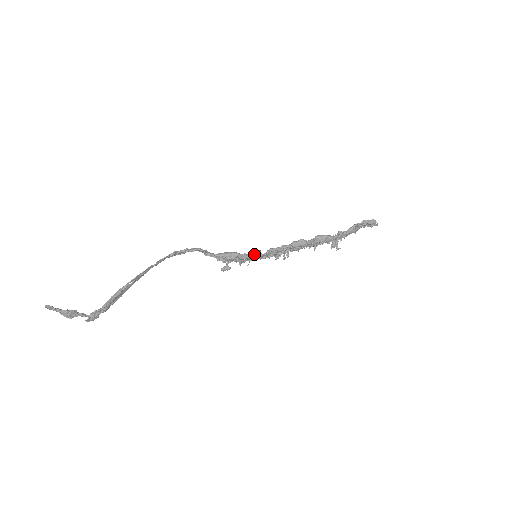
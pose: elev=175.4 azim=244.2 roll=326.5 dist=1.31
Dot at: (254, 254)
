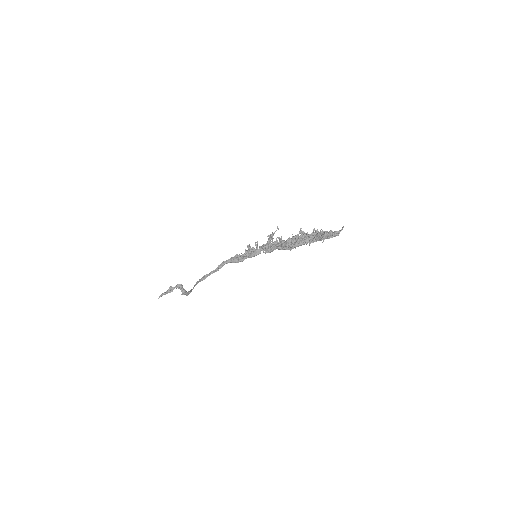
Dot at: (254, 256)
